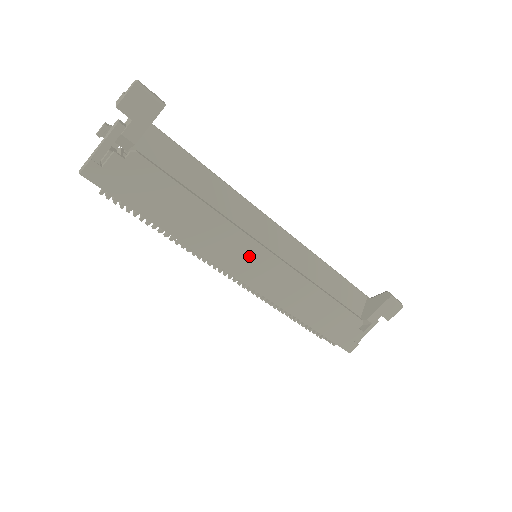
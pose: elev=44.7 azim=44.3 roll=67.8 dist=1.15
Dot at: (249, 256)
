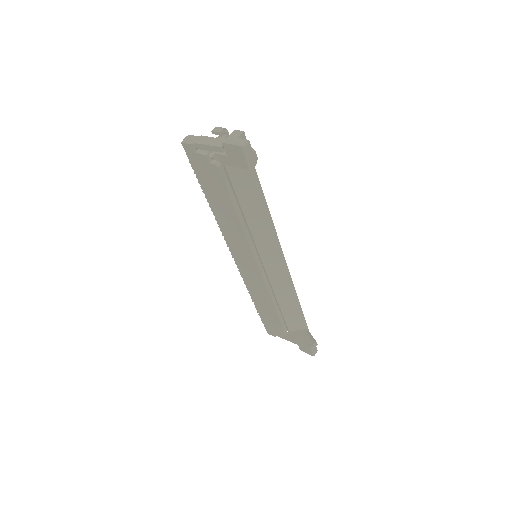
Dot at: (246, 256)
